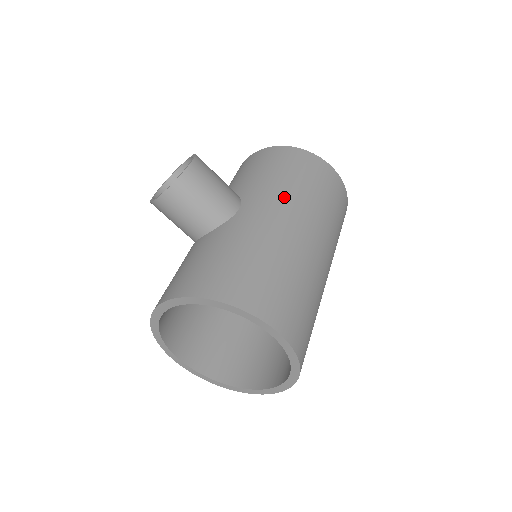
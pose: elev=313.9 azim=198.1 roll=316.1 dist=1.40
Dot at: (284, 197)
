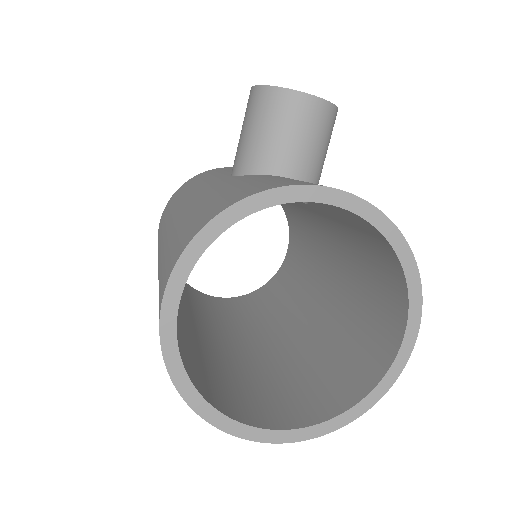
Dot at: occluded
